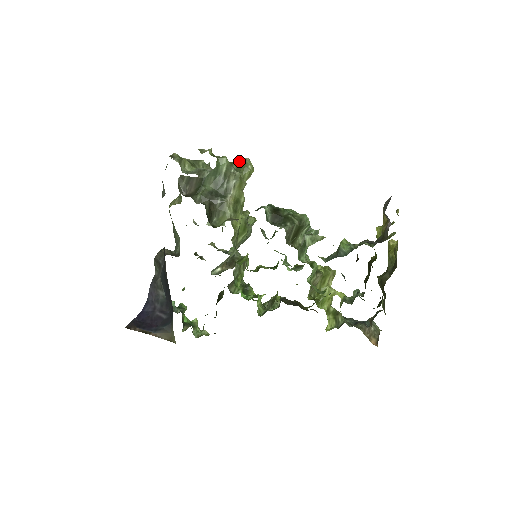
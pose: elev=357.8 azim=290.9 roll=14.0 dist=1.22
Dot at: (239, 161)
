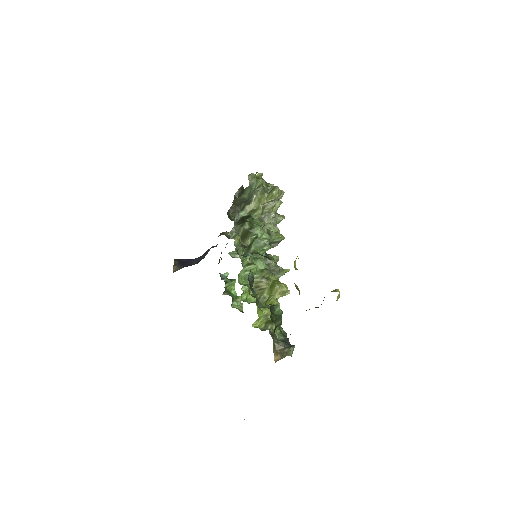
Dot at: (274, 187)
